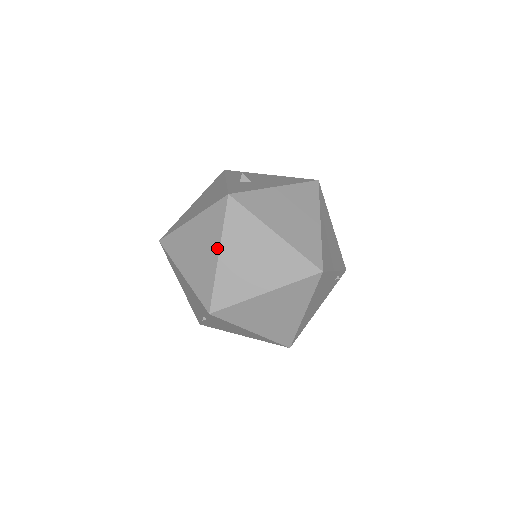
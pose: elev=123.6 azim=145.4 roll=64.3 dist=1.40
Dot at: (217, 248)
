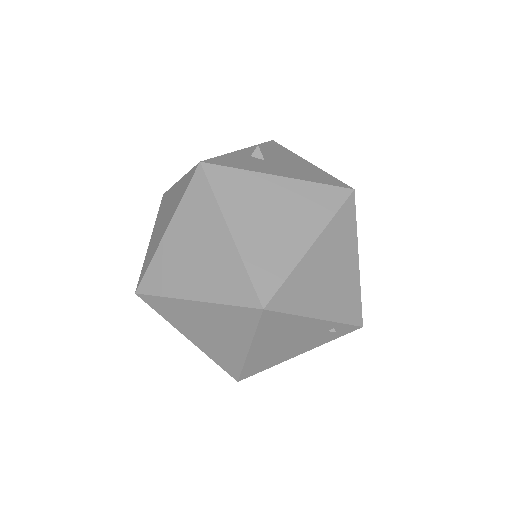
Dot at: (169, 222)
